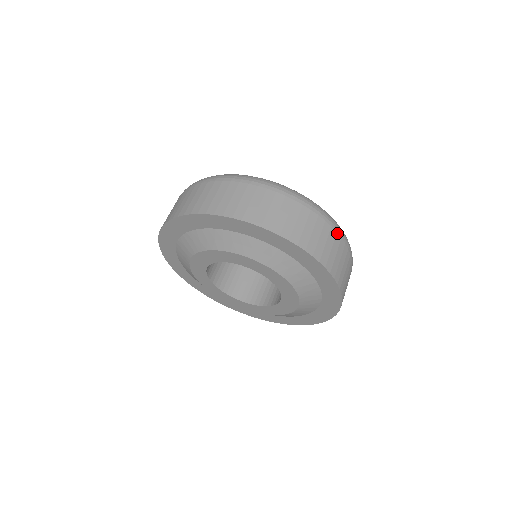
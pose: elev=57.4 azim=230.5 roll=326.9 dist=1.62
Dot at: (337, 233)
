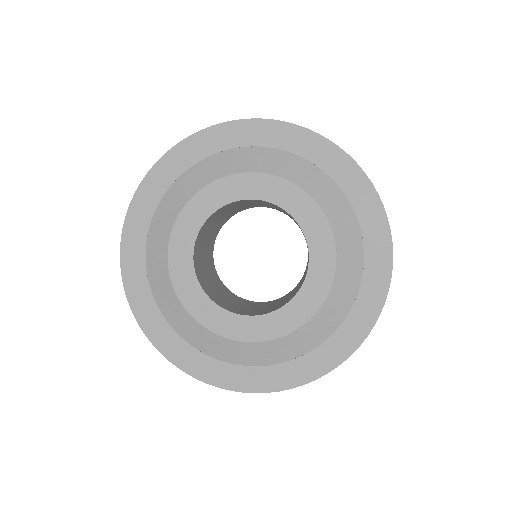
Dot at: occluded
